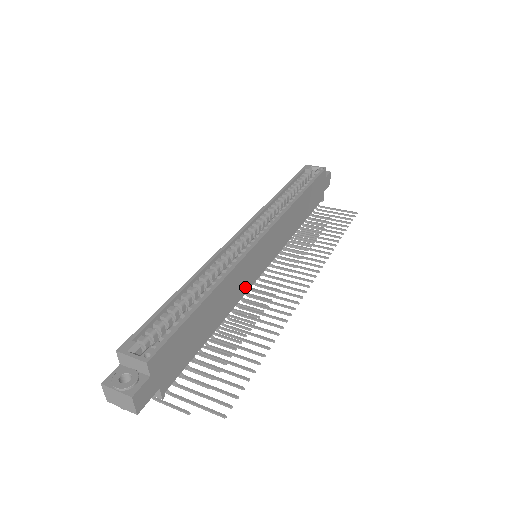
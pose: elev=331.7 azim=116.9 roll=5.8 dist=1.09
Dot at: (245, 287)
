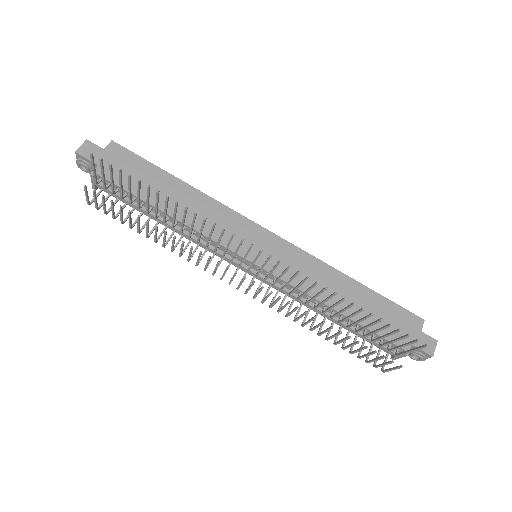
Dot at: (217, 235)
